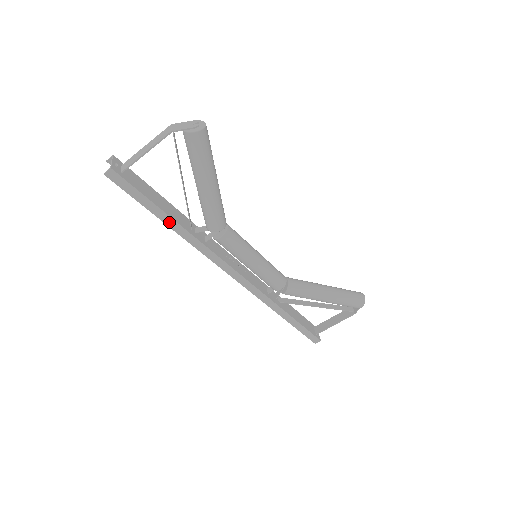
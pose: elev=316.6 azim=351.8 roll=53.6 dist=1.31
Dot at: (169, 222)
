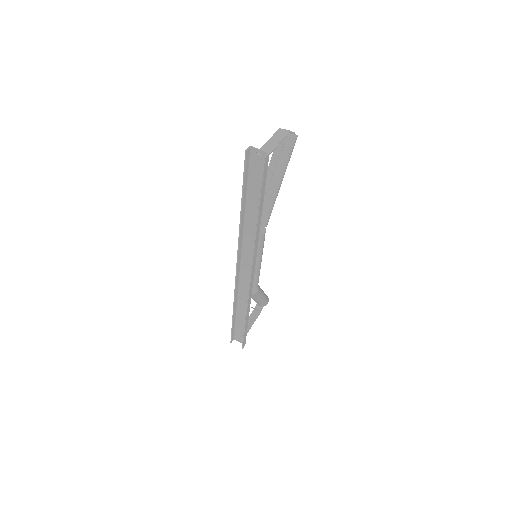
Dot at: (260, 213)
